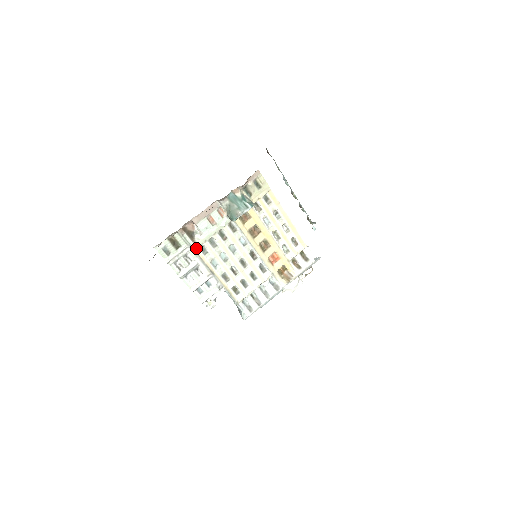
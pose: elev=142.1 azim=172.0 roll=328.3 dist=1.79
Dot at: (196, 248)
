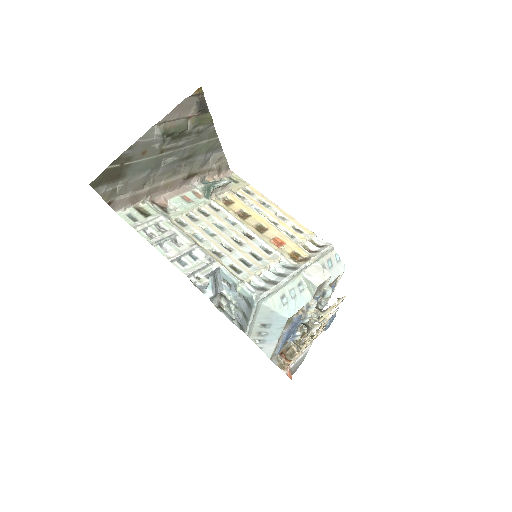
Dot at: (171, 219)
